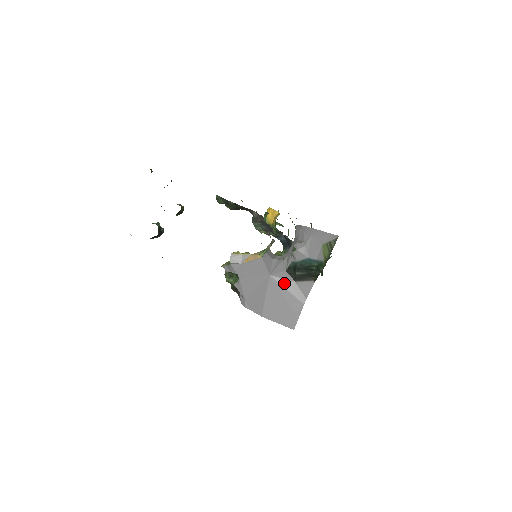
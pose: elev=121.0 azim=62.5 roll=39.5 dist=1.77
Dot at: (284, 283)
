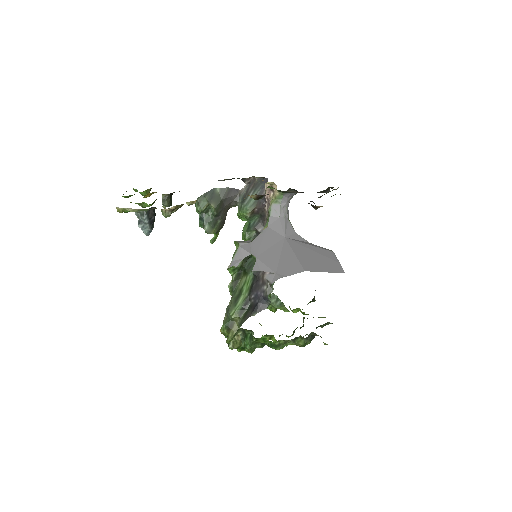
Dot at: (302, 242)
